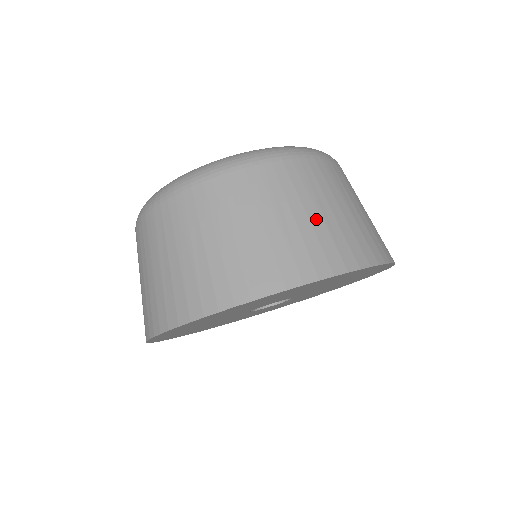
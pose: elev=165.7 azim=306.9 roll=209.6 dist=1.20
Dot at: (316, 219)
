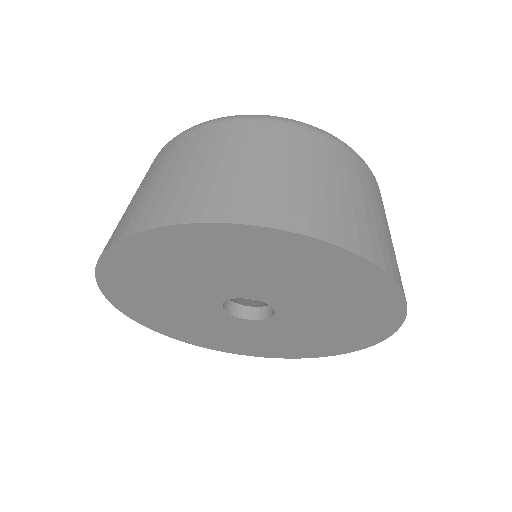
Dot at: (191, 174)
